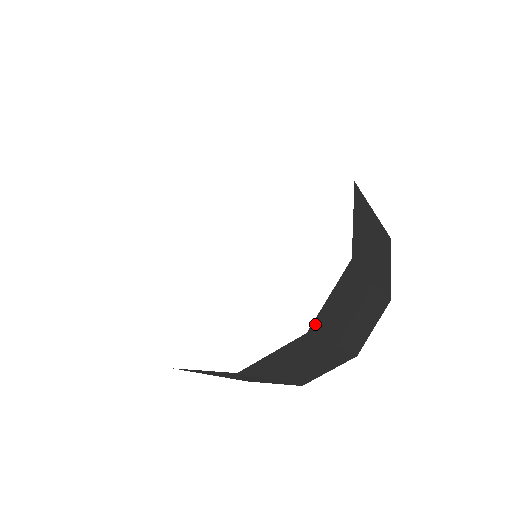
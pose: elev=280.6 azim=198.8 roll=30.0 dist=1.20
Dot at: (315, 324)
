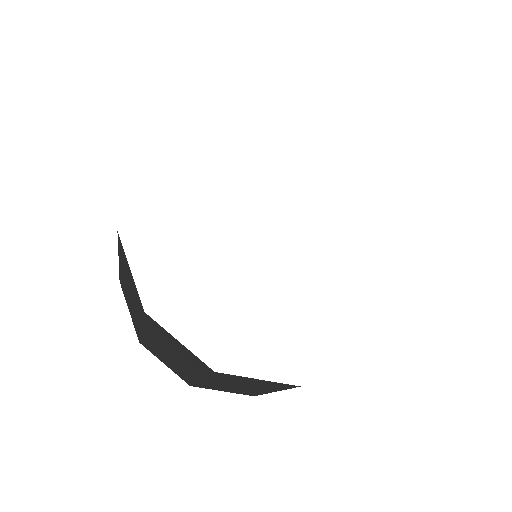
Dot at: occluded
